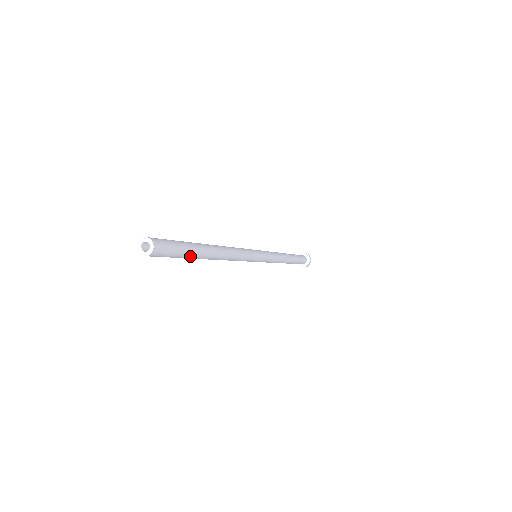
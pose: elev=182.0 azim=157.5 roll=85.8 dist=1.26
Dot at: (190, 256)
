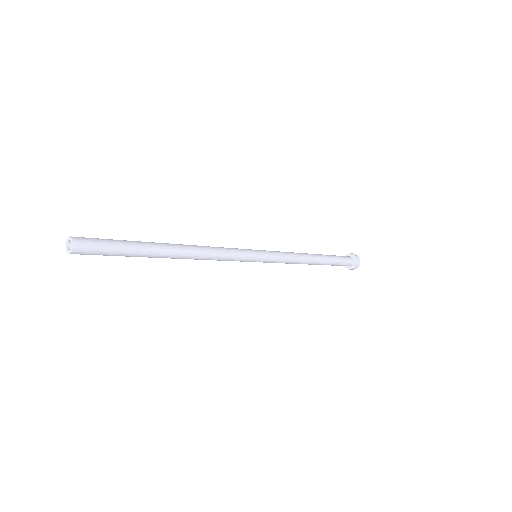
Dot at: (135, 254)
